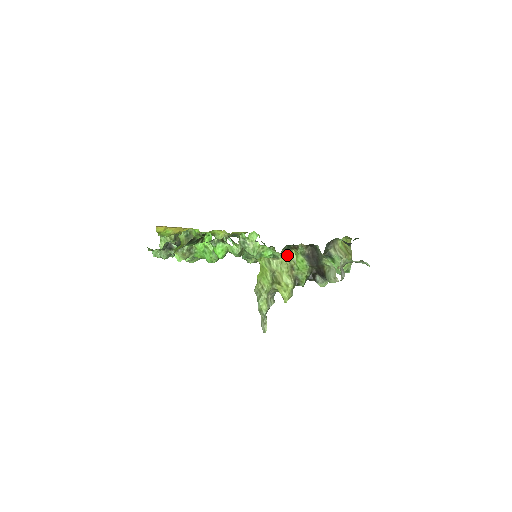
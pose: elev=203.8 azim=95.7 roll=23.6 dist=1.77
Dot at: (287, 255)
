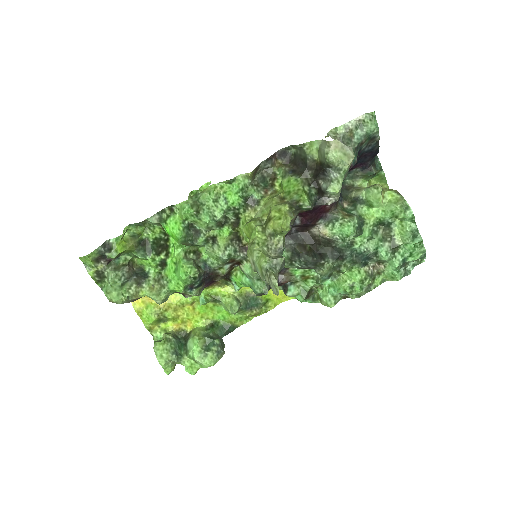
Dot at: (271, 196)
